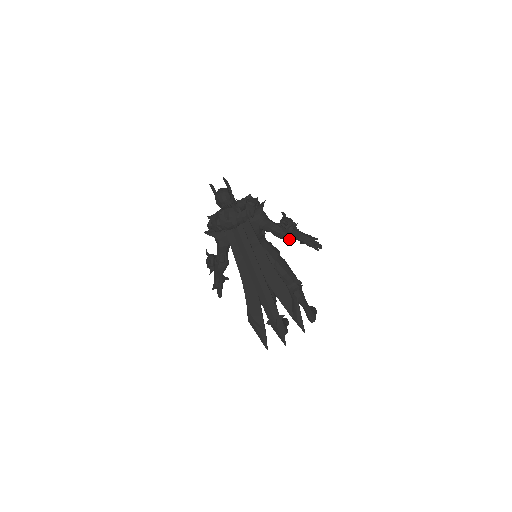
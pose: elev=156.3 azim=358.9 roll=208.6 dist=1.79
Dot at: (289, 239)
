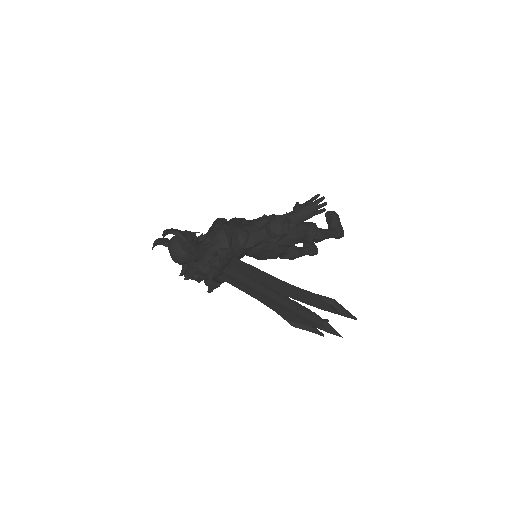
Dot at: occluded
